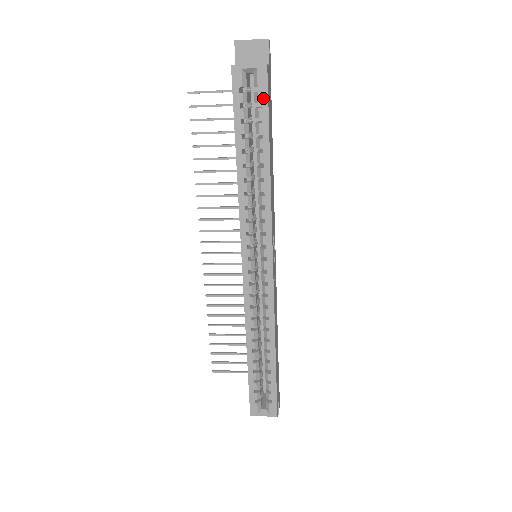
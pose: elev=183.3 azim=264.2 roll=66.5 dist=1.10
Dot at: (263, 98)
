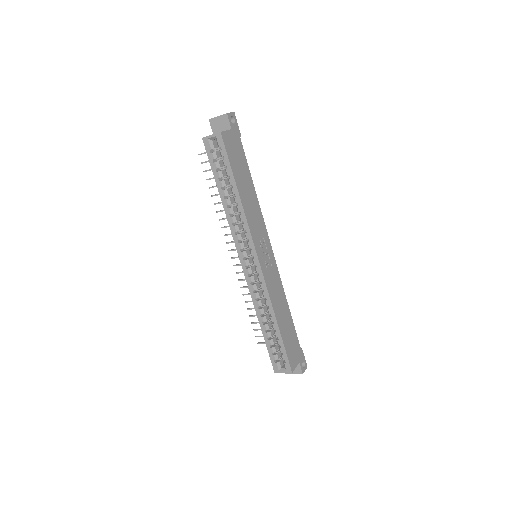
Dot at: (224, 153)
